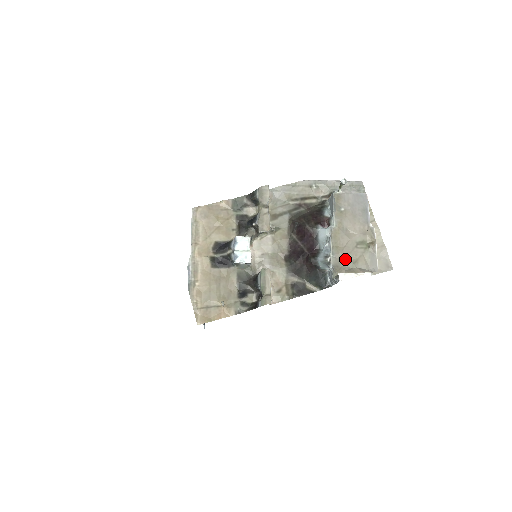
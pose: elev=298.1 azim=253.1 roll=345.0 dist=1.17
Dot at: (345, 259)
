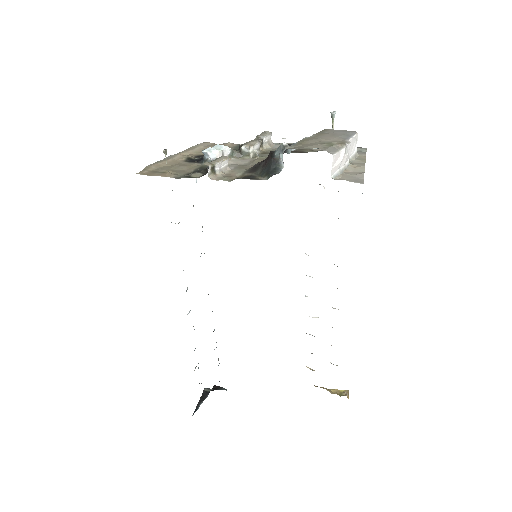
Dot at: (302, 147)
